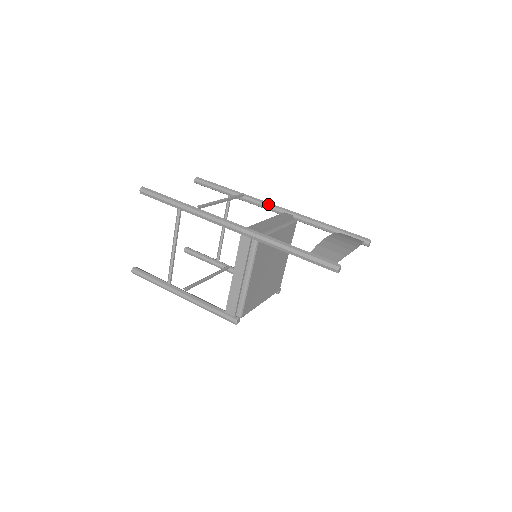
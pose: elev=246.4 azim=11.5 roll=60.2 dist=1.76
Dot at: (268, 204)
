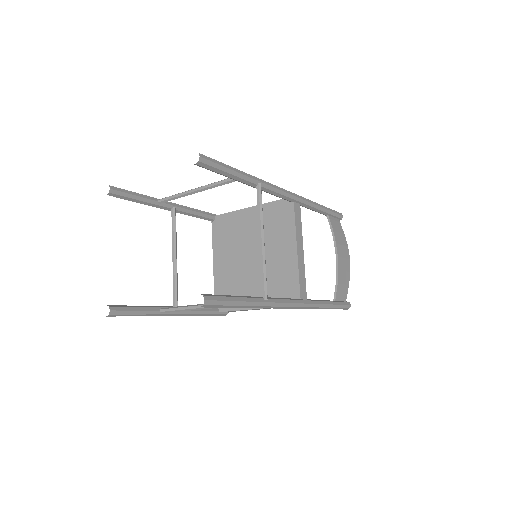
Dot at: (283, 195)
